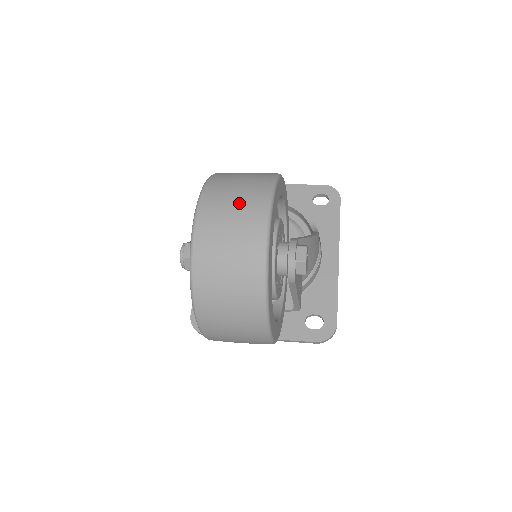
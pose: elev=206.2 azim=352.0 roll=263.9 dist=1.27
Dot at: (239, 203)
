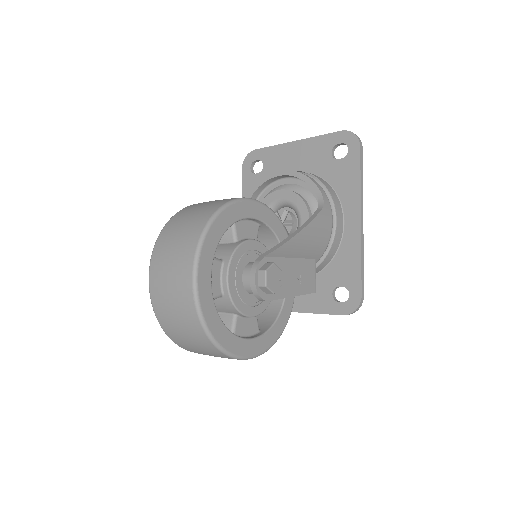
Dot at: (173, 266)
